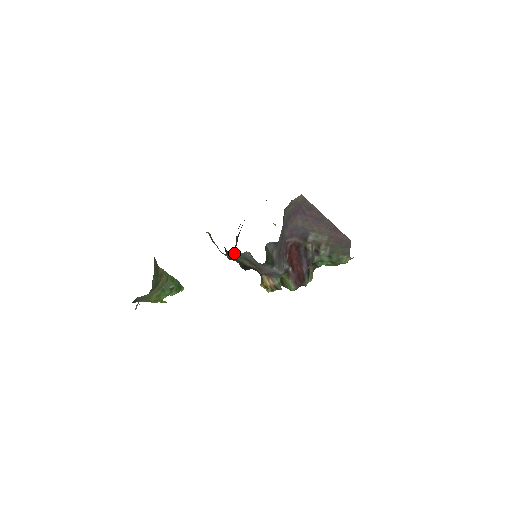
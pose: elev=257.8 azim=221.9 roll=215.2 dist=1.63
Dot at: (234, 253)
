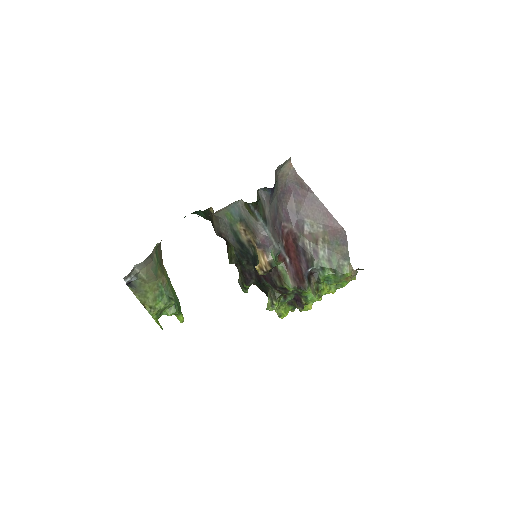
Dot at: (237, 268)
